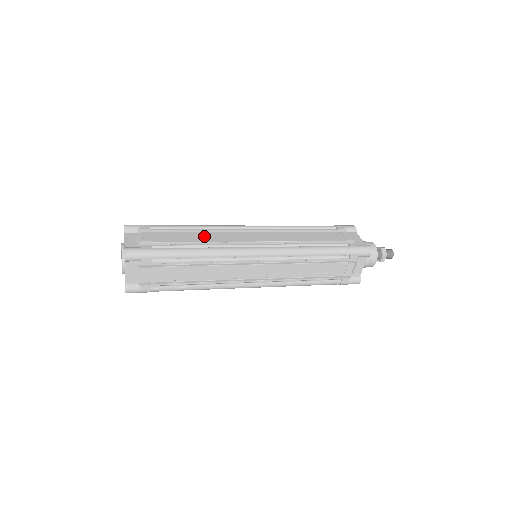
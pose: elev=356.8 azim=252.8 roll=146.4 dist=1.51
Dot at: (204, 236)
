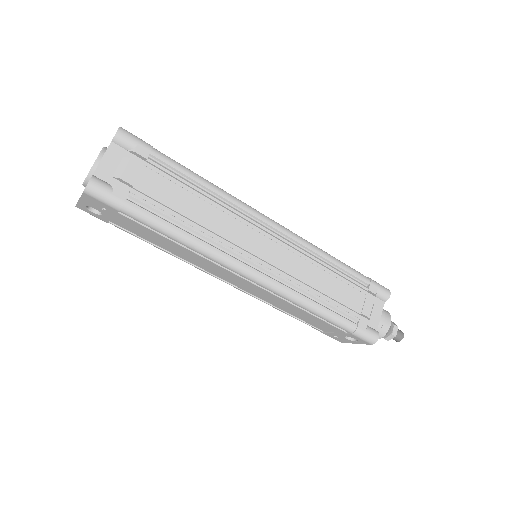
Dot at: occluded
